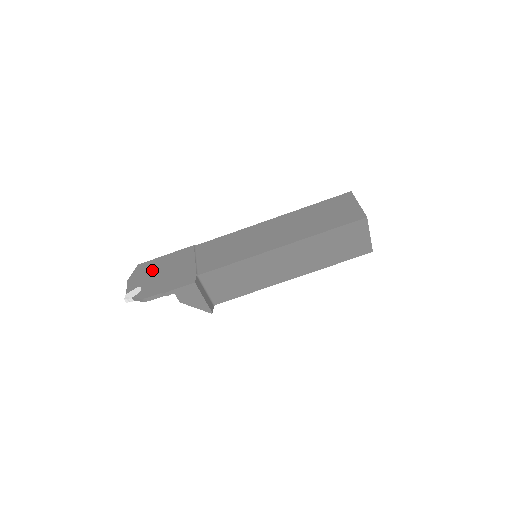
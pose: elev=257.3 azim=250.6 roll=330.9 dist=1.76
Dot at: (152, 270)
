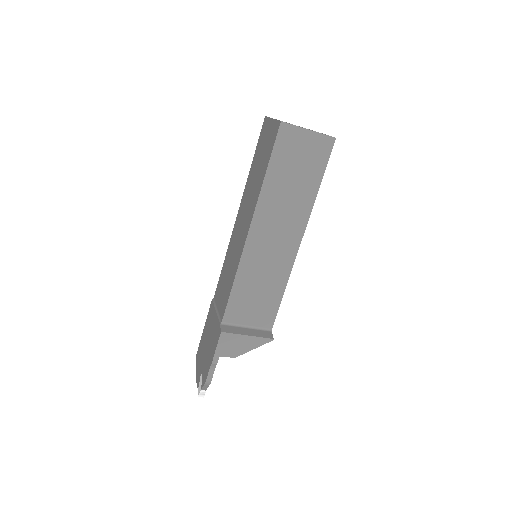
Dot at: (202, 351)
